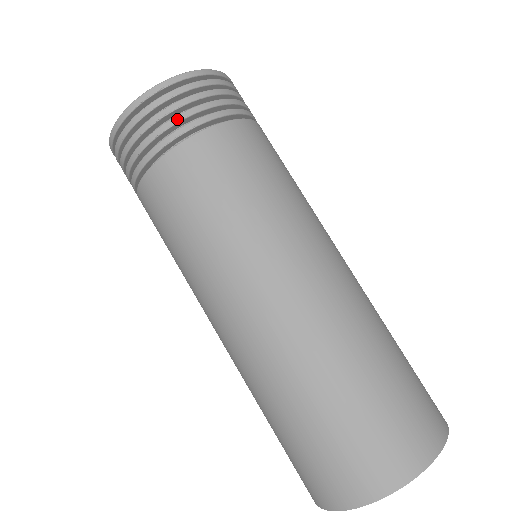
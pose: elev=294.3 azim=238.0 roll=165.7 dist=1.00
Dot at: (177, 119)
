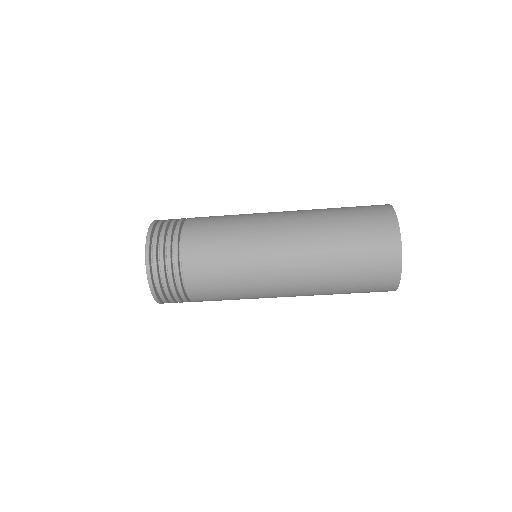
Dot at: (169, 244)
